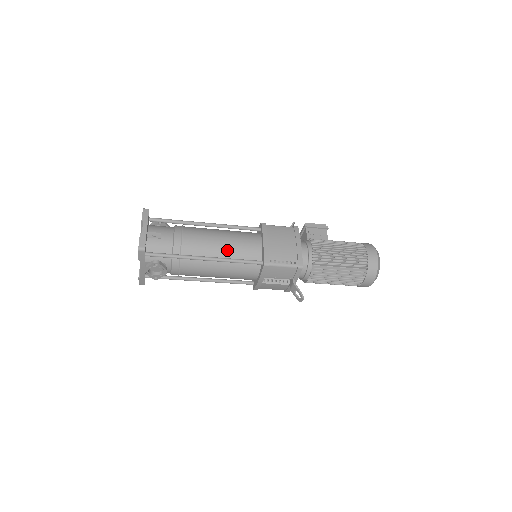
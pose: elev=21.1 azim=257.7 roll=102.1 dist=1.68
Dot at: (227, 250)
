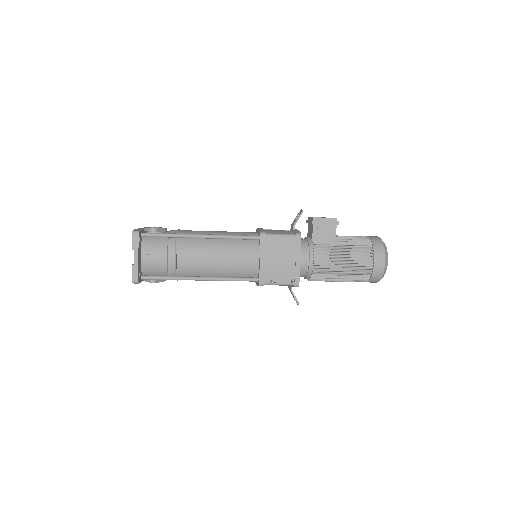
Dot at: (222, 269)
